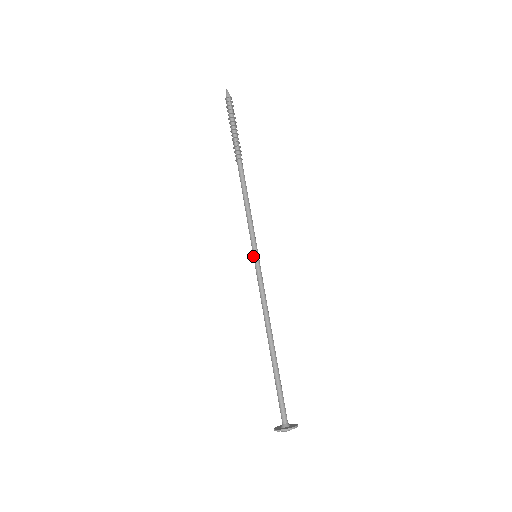
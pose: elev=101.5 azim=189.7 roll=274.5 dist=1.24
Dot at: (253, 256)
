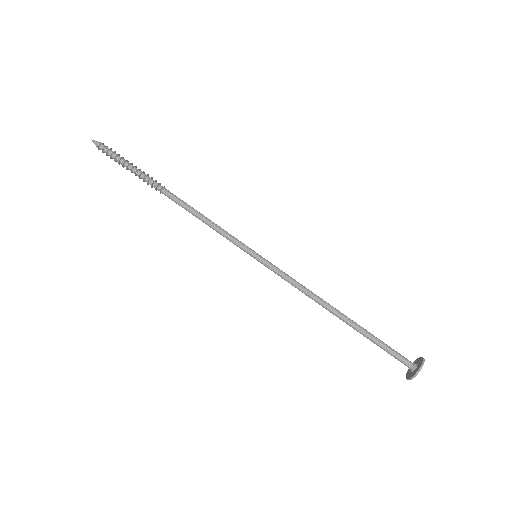
Dot at: (254, 258)
